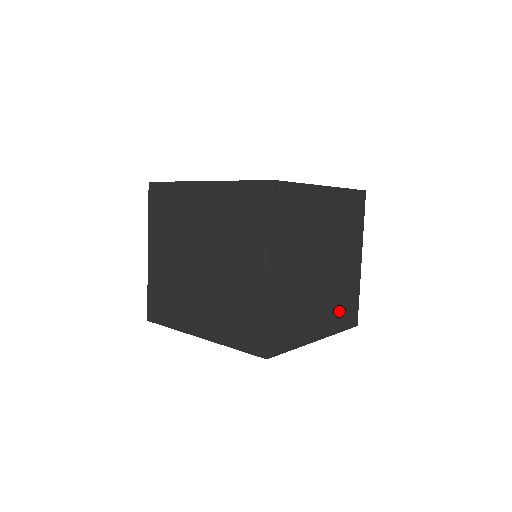
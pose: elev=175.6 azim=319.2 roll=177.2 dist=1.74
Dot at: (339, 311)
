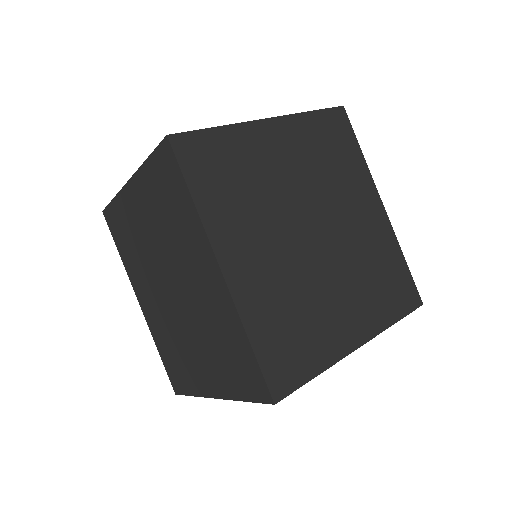
Dot at: occluded
